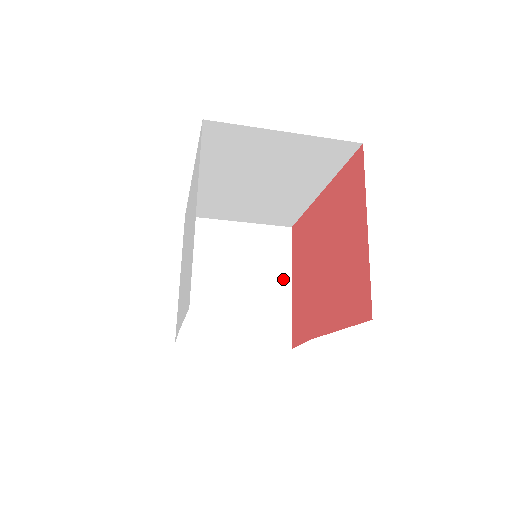
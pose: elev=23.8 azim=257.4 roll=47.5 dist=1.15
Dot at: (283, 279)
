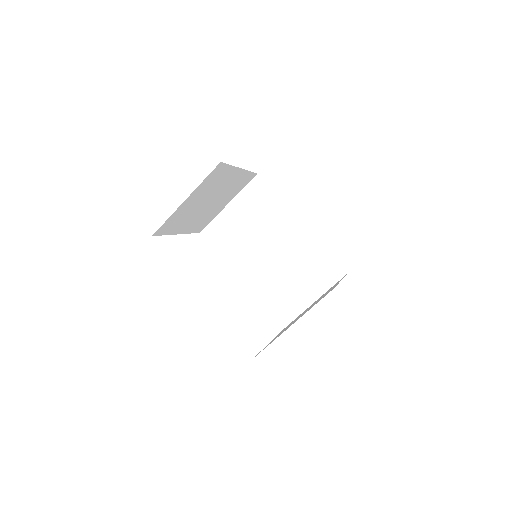
Dot at: occluded
